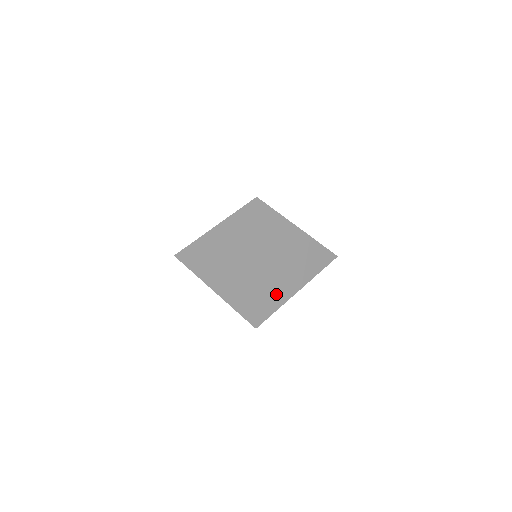
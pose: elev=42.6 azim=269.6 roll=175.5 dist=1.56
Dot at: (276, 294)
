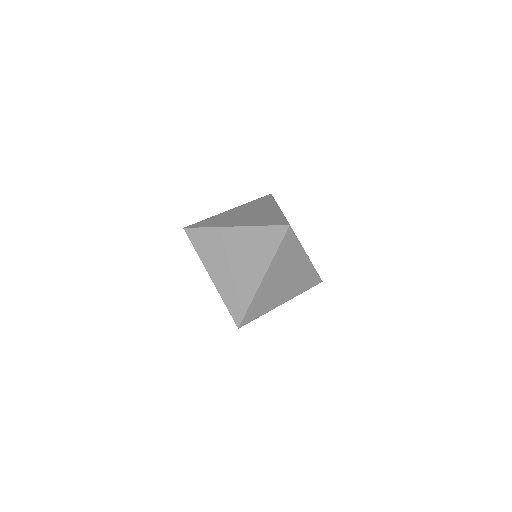
Dot at: (265, 304)
